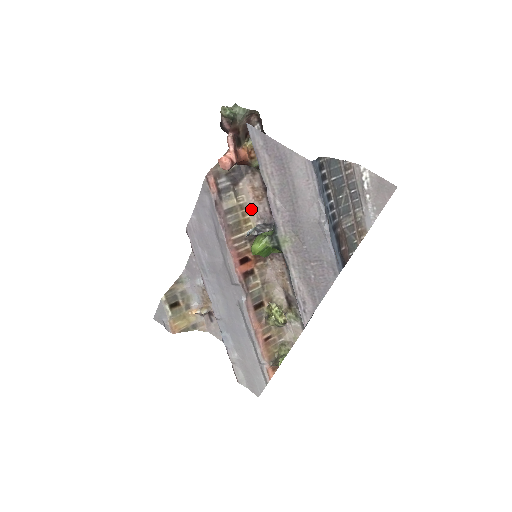
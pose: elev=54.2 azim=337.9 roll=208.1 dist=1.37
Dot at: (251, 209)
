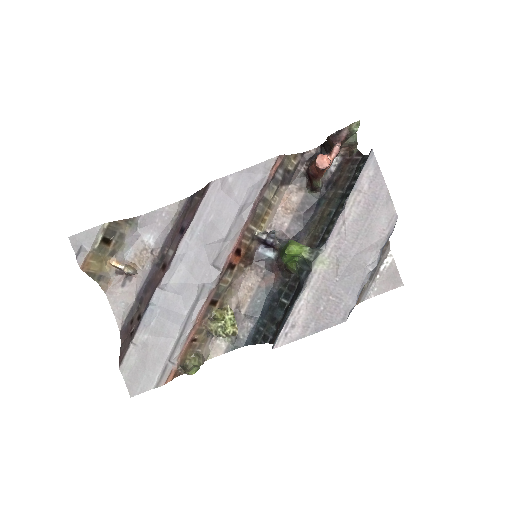
Dot at: (273, 214)
